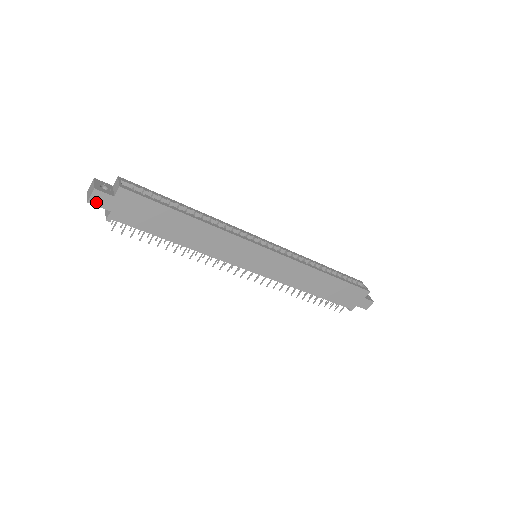
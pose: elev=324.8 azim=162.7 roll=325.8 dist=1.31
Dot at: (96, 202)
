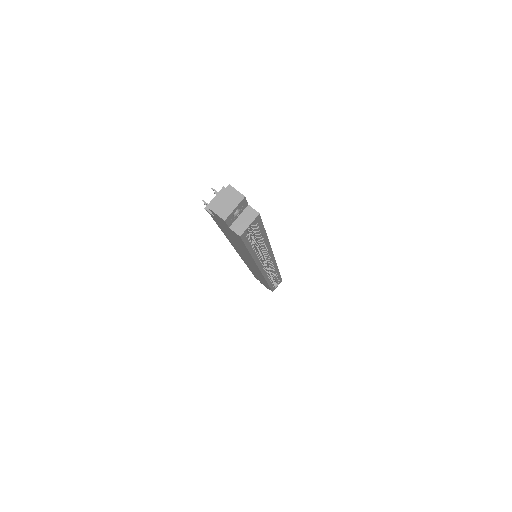
Dot at: (214, 213)
